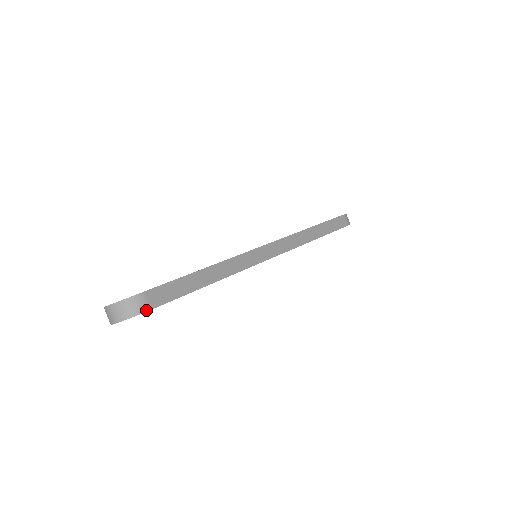
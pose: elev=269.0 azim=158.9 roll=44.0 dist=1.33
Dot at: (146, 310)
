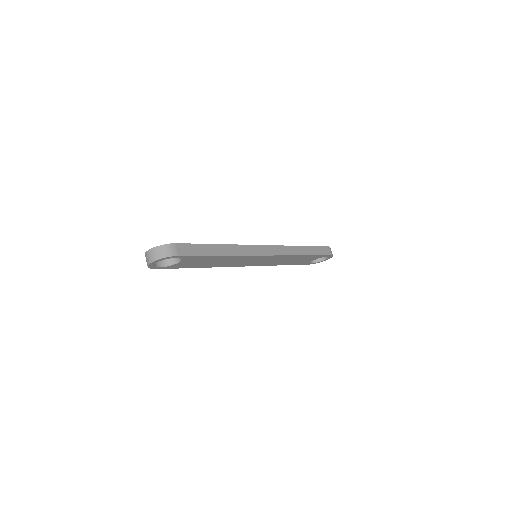
Dot at: (175, 255)
